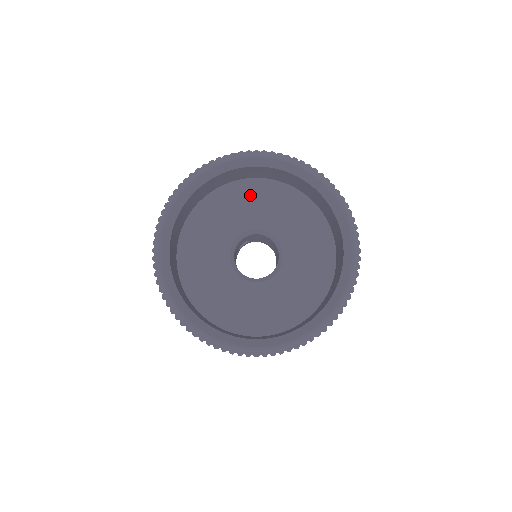
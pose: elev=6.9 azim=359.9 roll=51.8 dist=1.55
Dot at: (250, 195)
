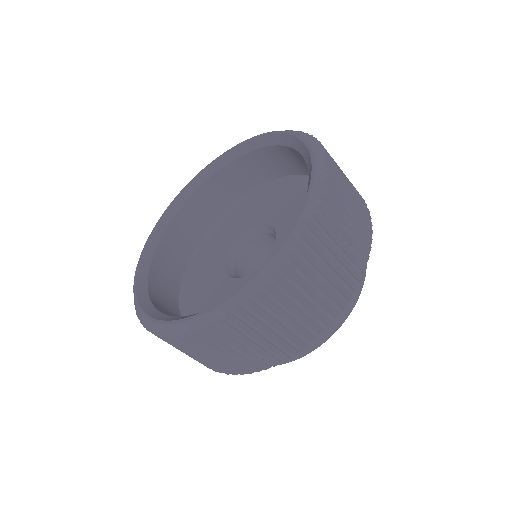
Dot at: (260, 198)
